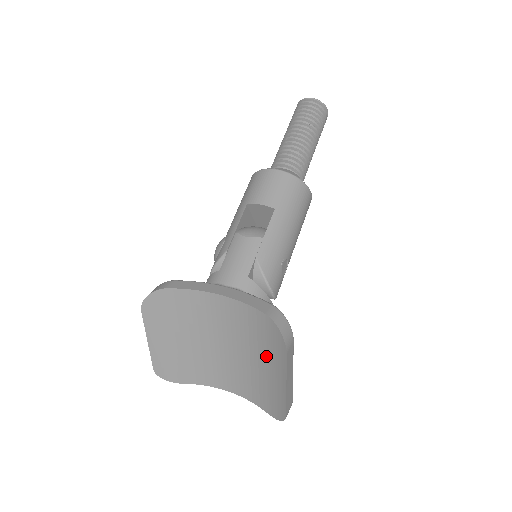
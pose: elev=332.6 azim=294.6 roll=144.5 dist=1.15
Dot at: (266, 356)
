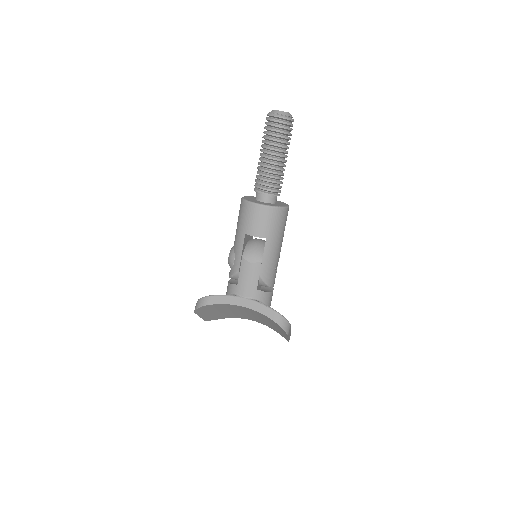
Dot at: (275, 326)
